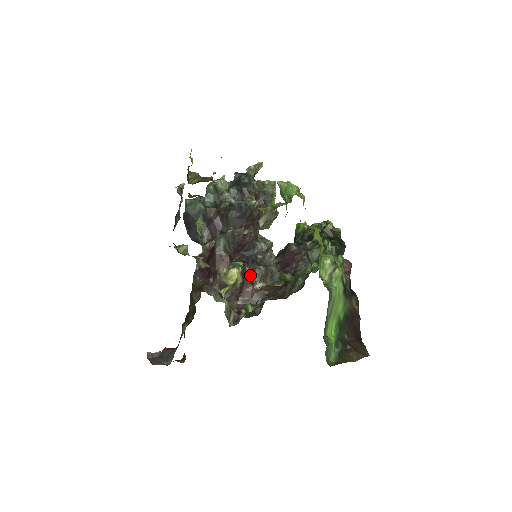
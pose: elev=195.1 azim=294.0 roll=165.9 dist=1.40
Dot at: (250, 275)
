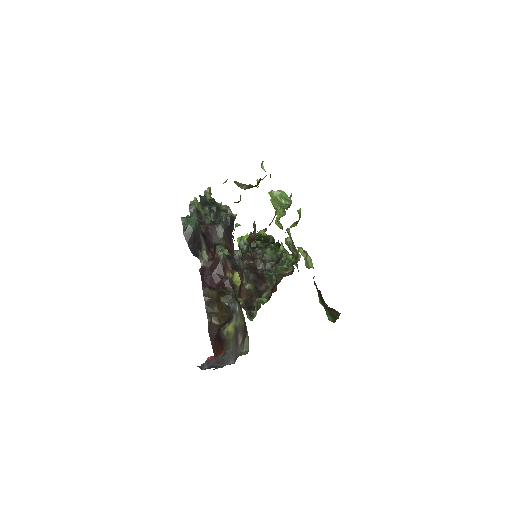
Dot at: (242, 278)
